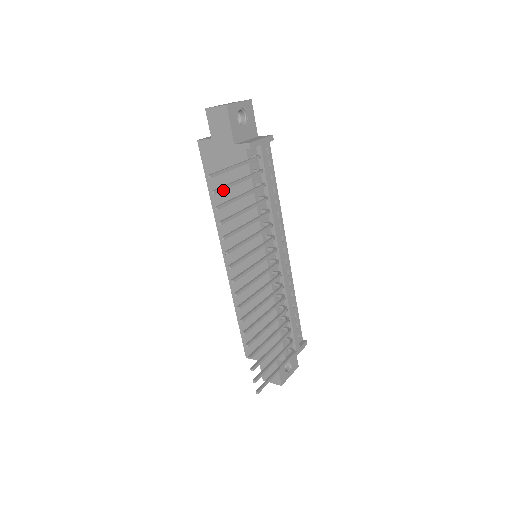
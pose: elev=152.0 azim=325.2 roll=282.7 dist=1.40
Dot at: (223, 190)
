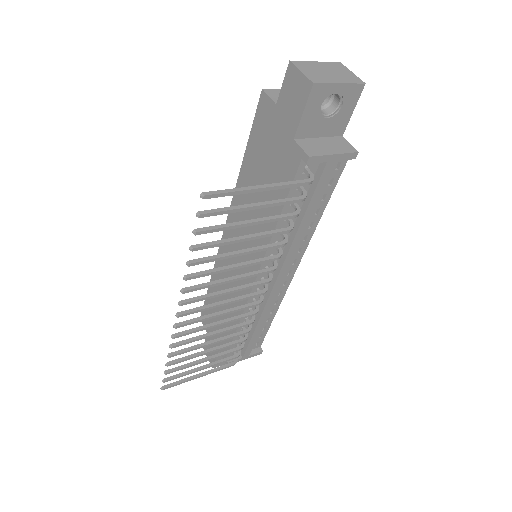
Dot at: (257, 171)
